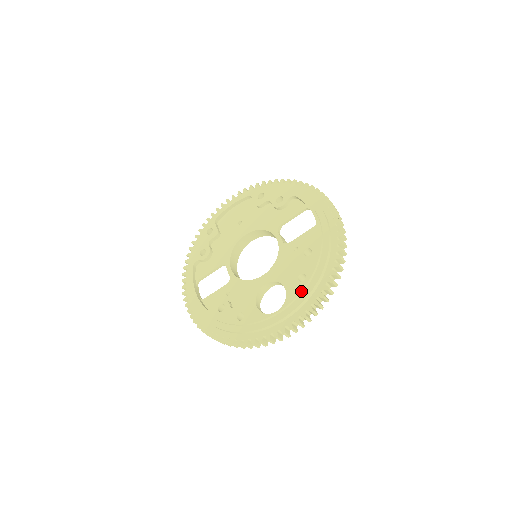
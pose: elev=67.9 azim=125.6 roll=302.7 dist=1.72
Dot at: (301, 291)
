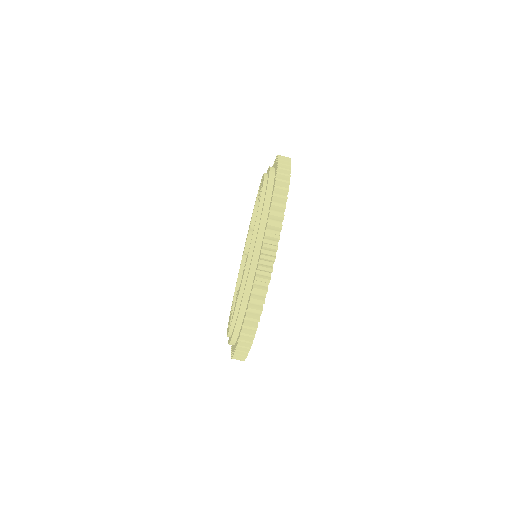
Dot at: (234, 314)
